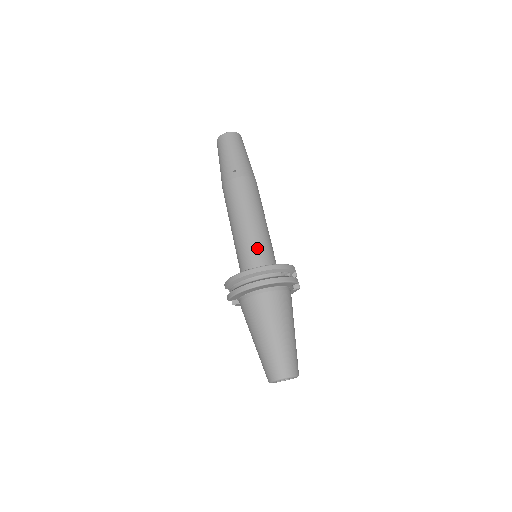
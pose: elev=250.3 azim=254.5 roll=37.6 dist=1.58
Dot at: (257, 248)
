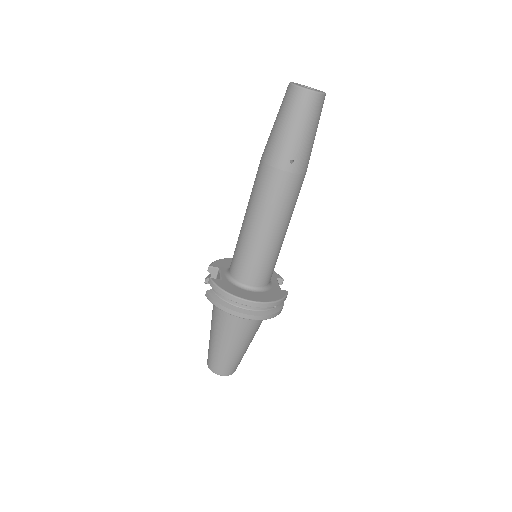
Dot at: (265, 265)
